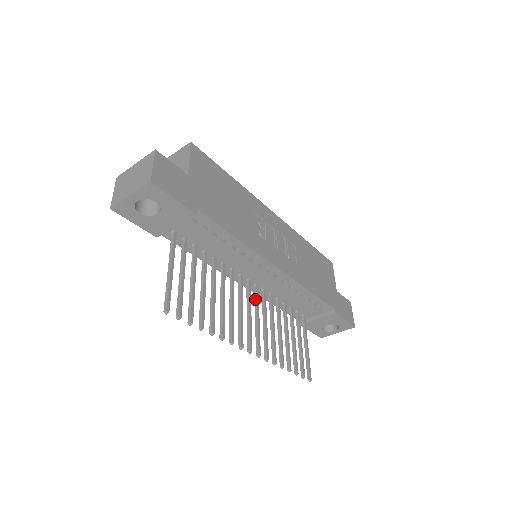
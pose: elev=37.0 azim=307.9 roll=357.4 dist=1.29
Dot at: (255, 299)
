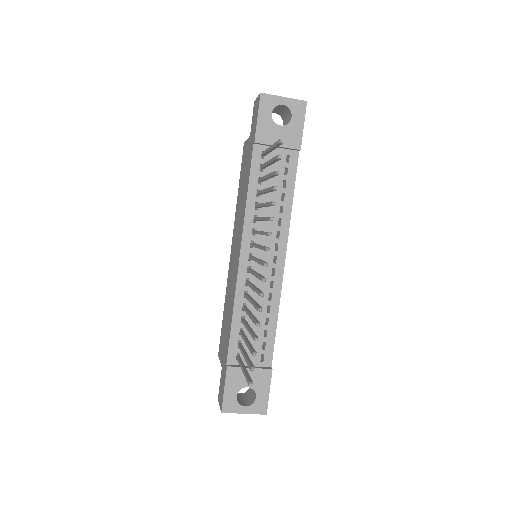
Dot at: (251, 269)
